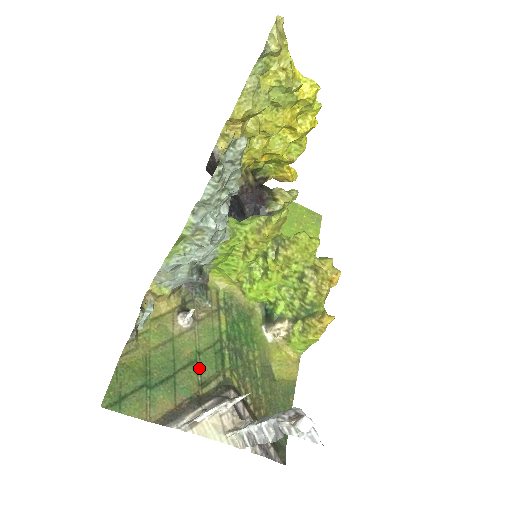
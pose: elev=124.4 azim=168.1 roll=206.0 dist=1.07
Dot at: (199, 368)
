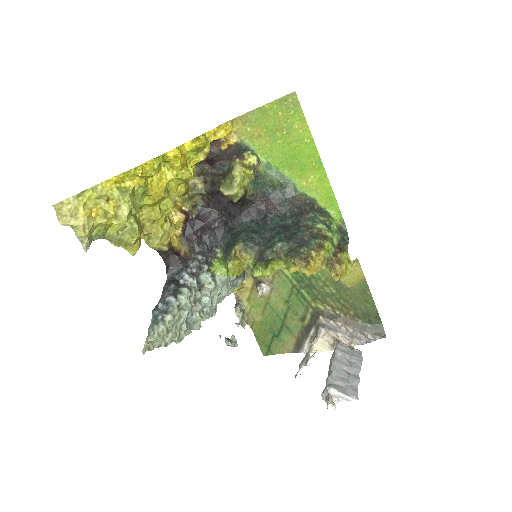
Dot at: (294, 311)
